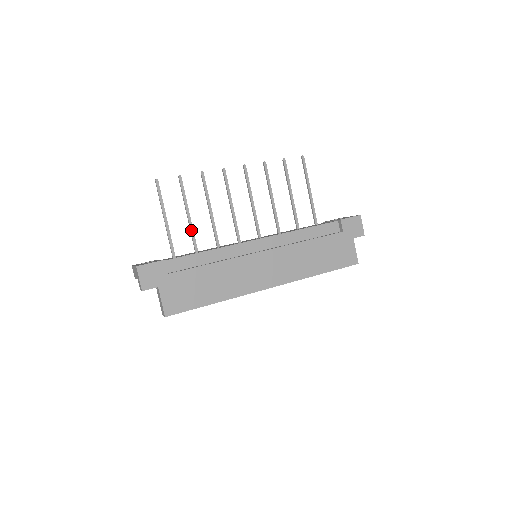
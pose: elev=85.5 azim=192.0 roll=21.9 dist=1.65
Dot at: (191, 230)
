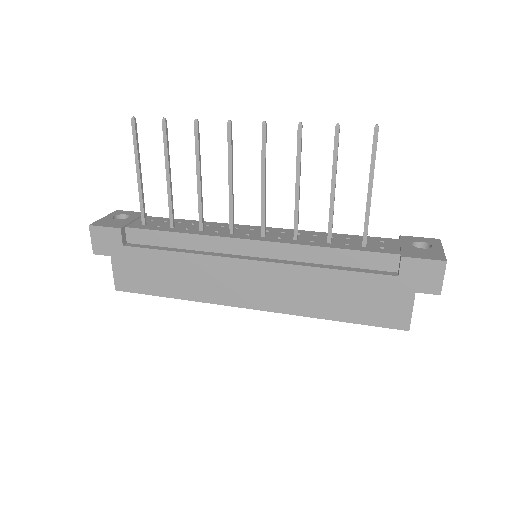
Dot at: (168, 197)
